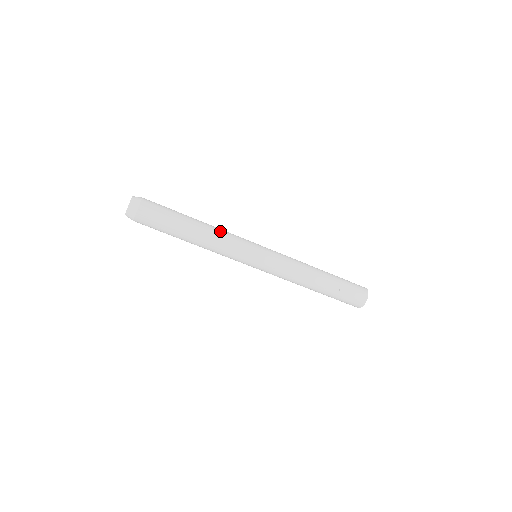
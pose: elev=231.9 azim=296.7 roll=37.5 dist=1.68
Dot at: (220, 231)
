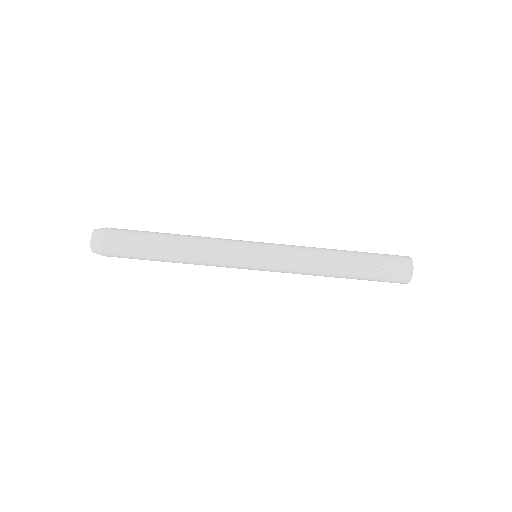
Dot at: (202, 243)
